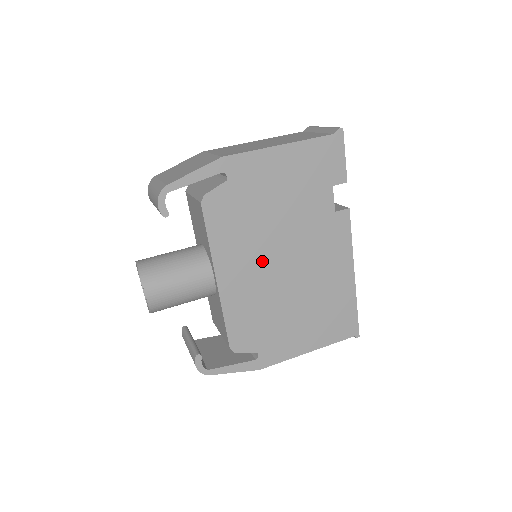
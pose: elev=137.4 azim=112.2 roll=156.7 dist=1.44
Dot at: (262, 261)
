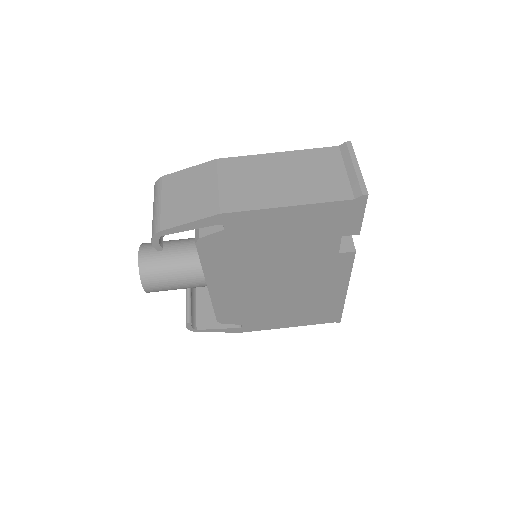
Dot at: (254, 279)
